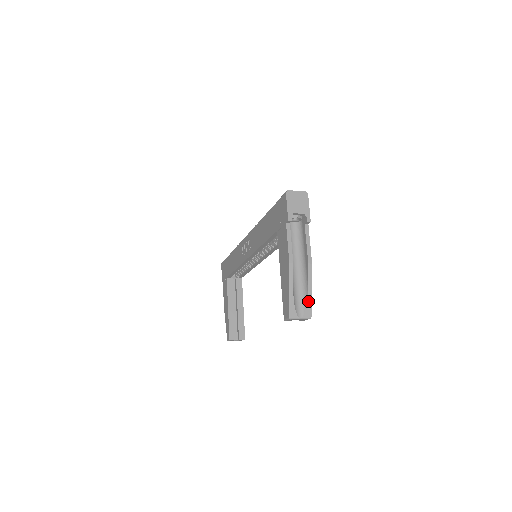
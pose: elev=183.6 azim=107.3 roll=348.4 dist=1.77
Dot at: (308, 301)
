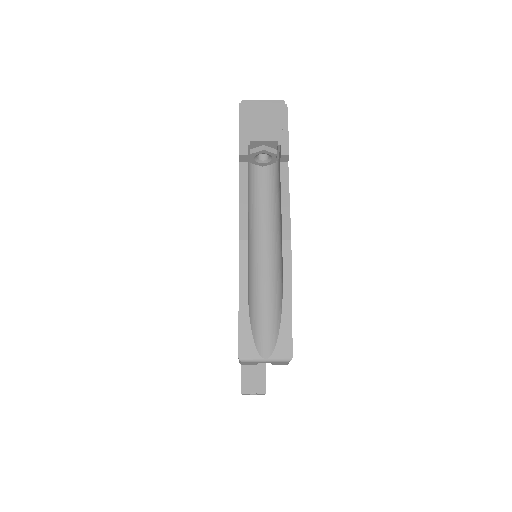
Dot at: (283, 322)
